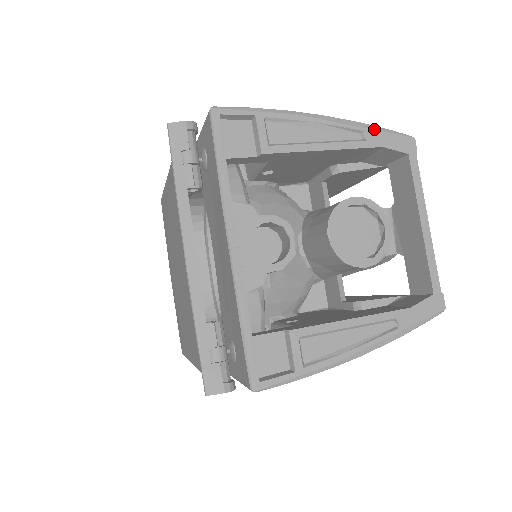
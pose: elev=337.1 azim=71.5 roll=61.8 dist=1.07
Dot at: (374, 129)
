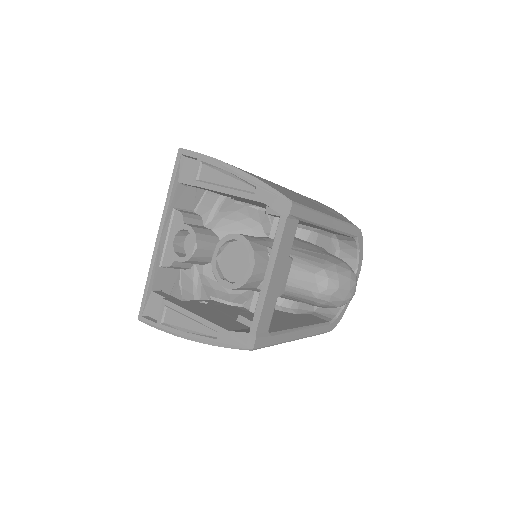
Dot at: (264, 187)
